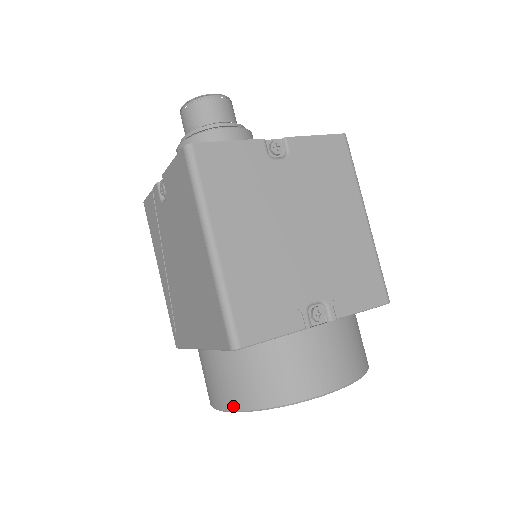
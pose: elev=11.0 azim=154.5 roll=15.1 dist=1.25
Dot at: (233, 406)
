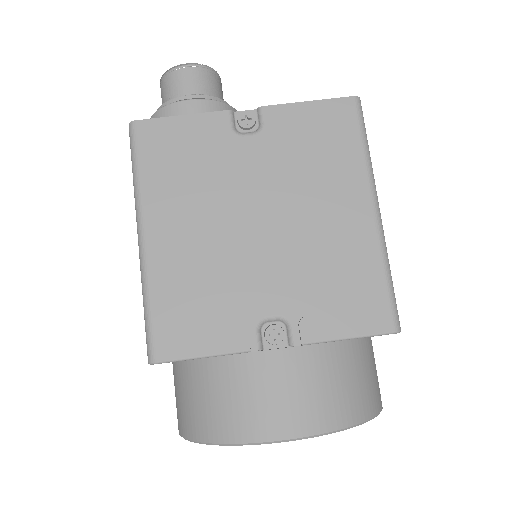
Dot at: (181, 430)
